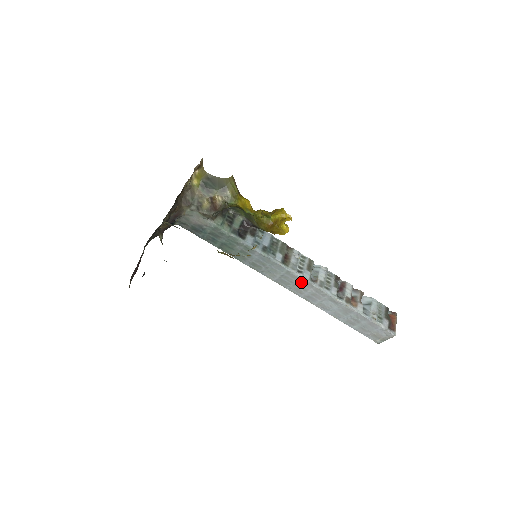
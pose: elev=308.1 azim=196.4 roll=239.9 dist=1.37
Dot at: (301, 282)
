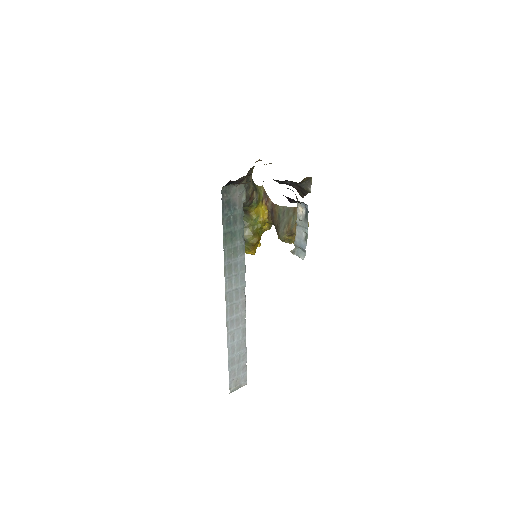
Dot at: (242, 302)
